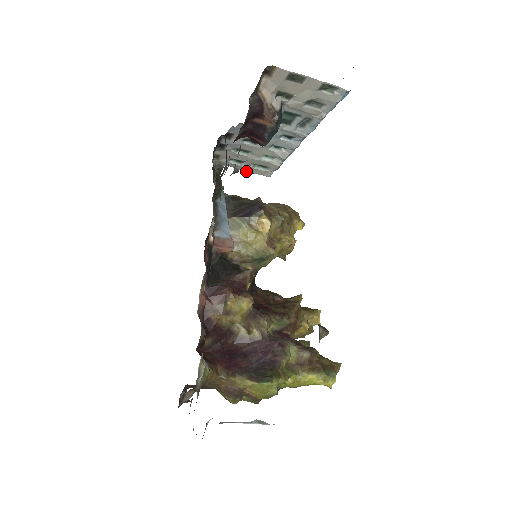
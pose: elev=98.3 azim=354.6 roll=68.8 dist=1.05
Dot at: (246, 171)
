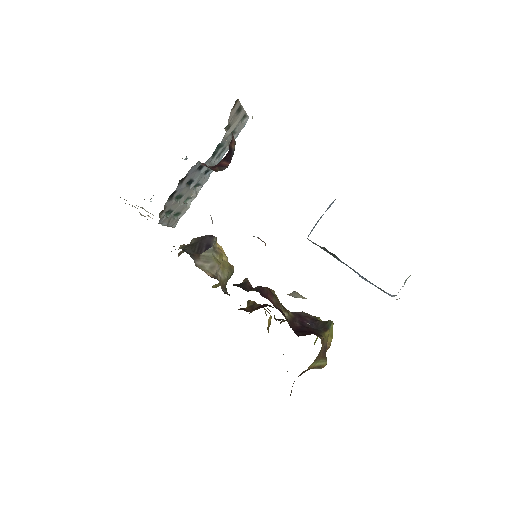
Dot at: (167, 225)
